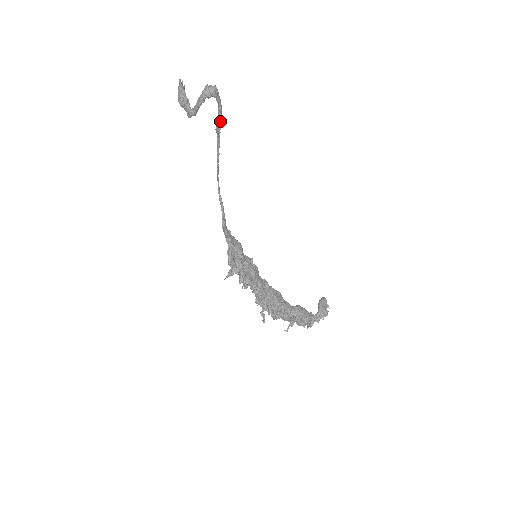
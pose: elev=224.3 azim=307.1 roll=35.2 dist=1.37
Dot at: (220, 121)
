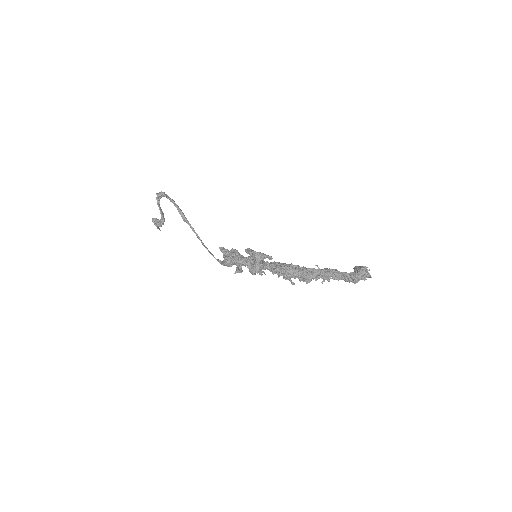
Dot at: (180, 211)
